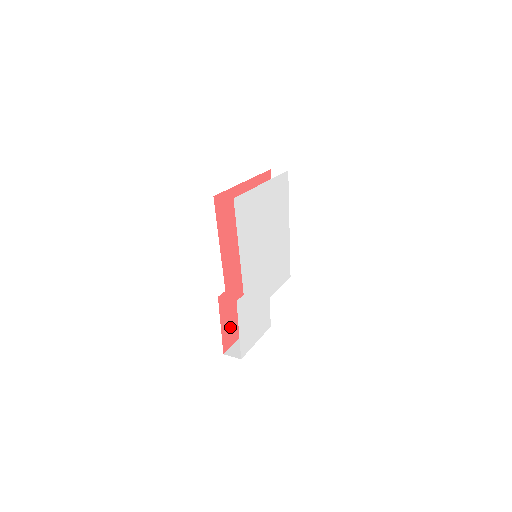
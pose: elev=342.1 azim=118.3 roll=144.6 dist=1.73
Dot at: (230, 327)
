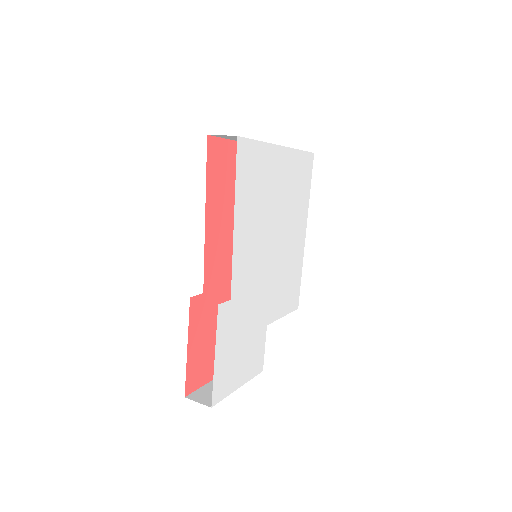
Dot at: (202, 356)
